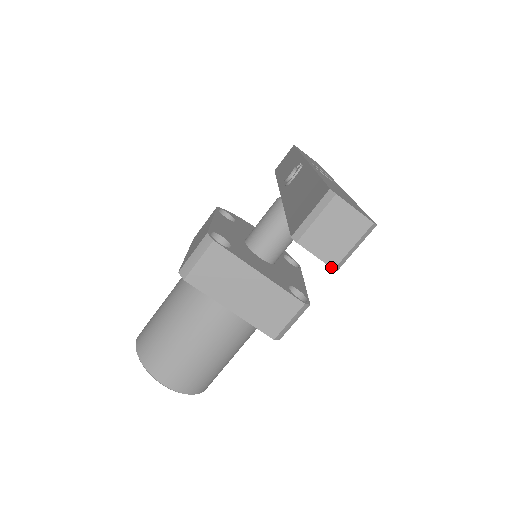
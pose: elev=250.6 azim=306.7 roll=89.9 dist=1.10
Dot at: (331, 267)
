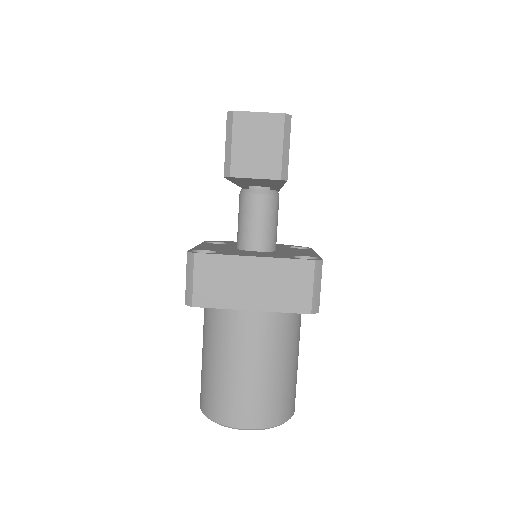
Dot at: (277, 179)
